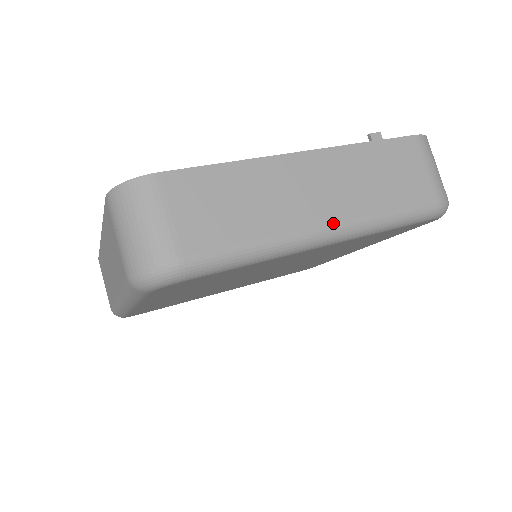
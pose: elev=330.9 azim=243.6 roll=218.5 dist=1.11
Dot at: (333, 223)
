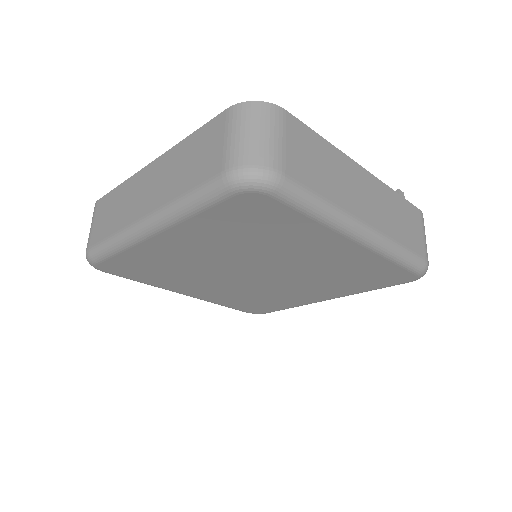
Dot at: (371, 226)
